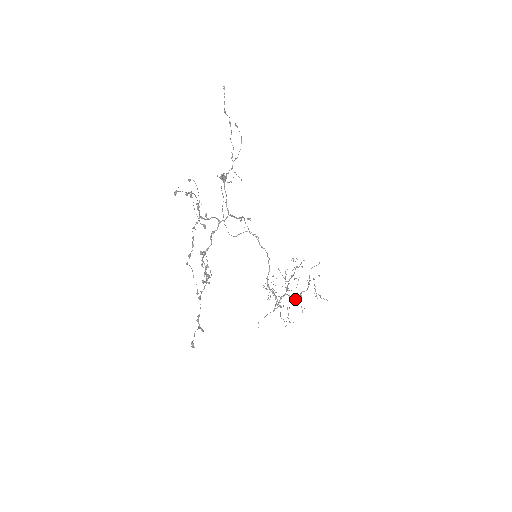
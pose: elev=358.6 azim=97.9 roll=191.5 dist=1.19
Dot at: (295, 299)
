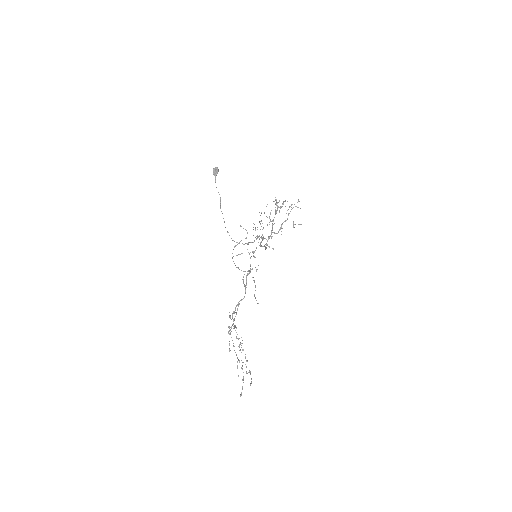
Dot at: (278, 232)
